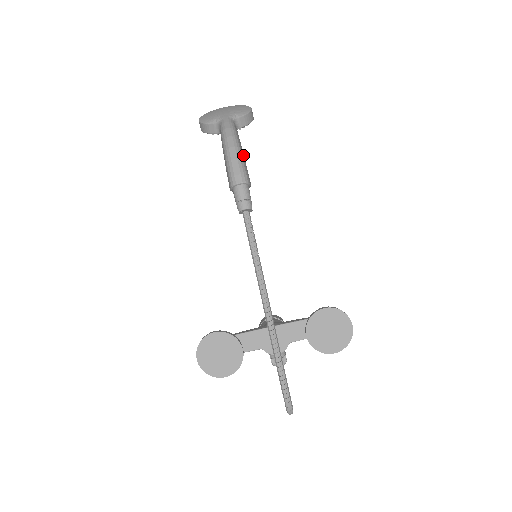
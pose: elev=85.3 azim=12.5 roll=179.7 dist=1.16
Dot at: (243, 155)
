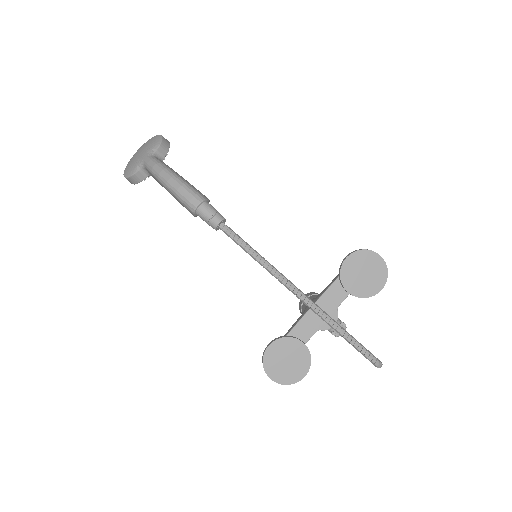
Dot at: (184, 179)
